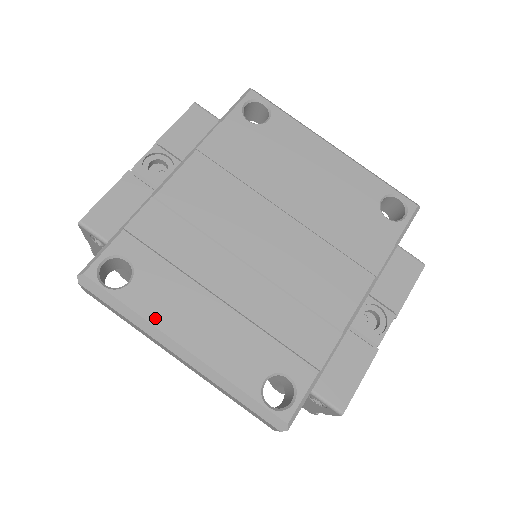
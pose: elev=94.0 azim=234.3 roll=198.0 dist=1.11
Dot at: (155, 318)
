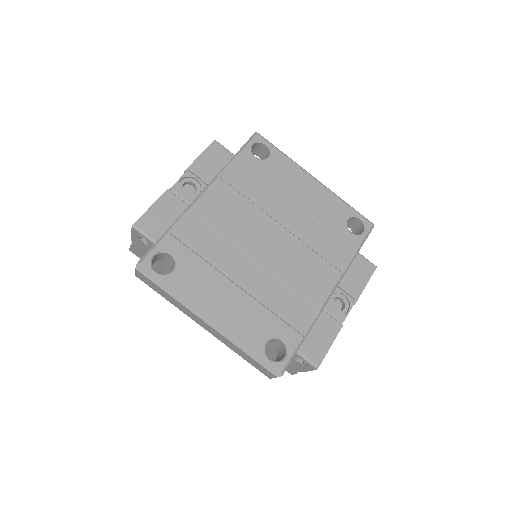
Dot at: (192, 296)
